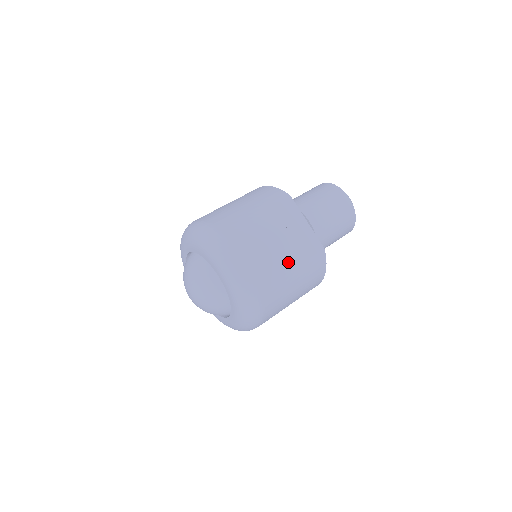
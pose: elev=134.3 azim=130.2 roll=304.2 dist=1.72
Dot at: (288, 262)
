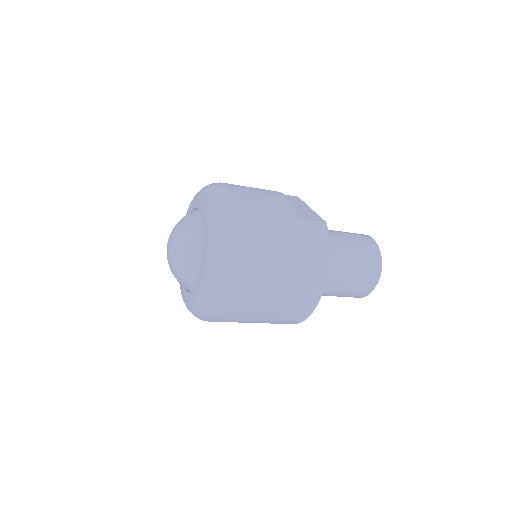
Dot at: (278, 208)
